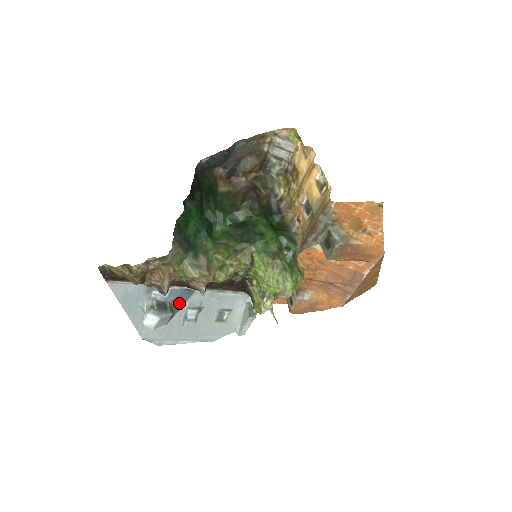
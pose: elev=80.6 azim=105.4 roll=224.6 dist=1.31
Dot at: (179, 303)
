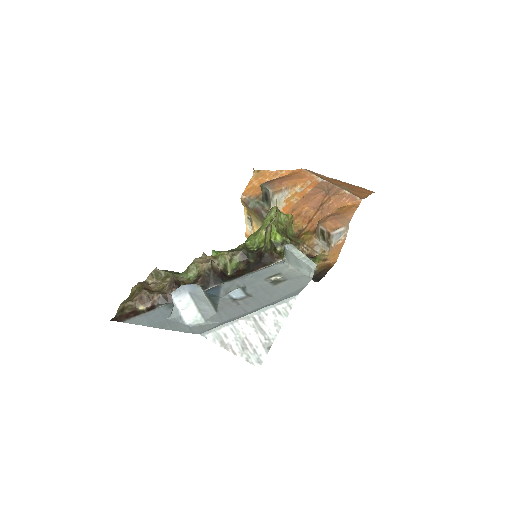
Dot at: (212, 296)
